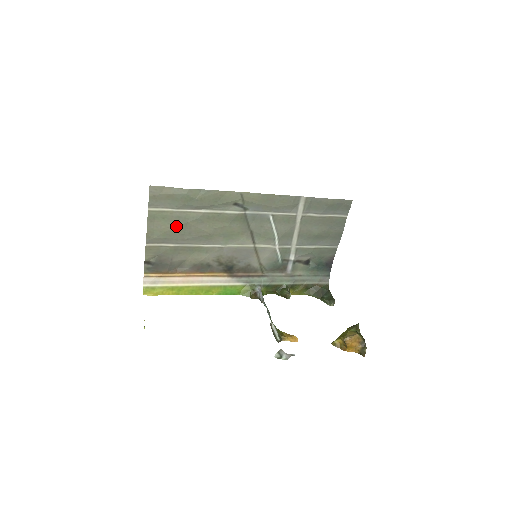
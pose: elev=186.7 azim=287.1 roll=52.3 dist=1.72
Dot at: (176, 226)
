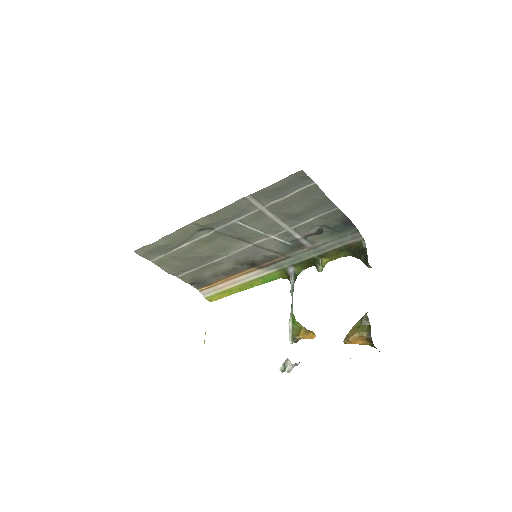
Dot at: (179, 262)
